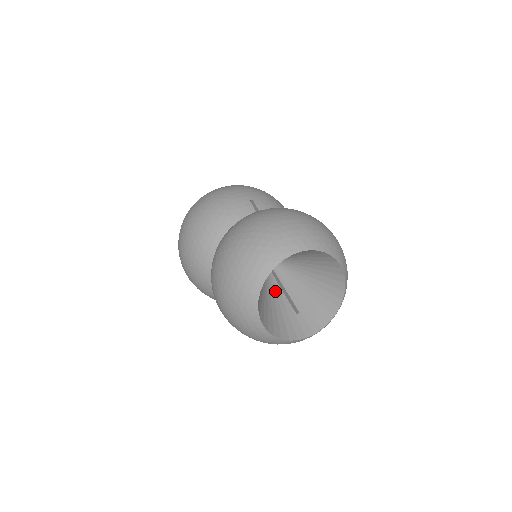
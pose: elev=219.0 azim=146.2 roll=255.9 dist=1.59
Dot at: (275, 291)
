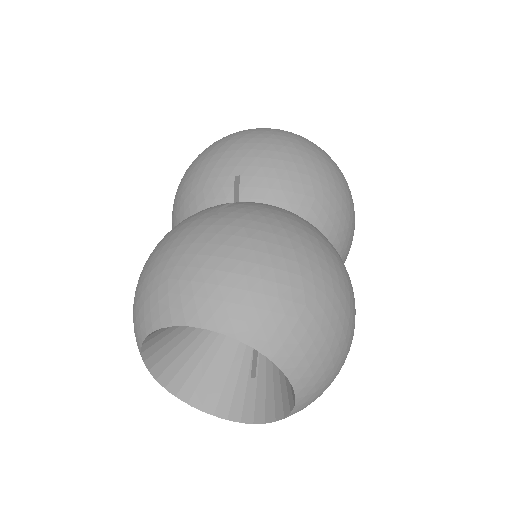
Dot at: occluded
